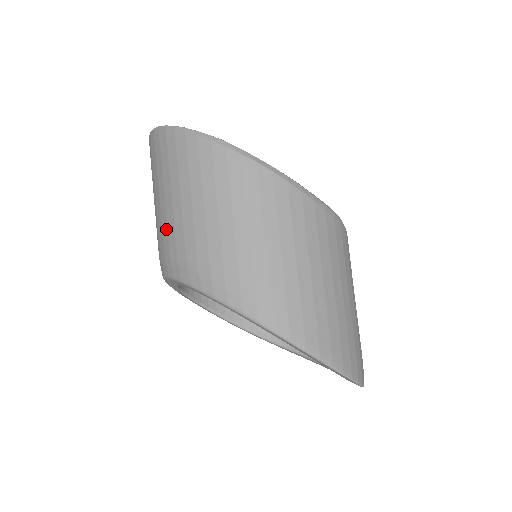
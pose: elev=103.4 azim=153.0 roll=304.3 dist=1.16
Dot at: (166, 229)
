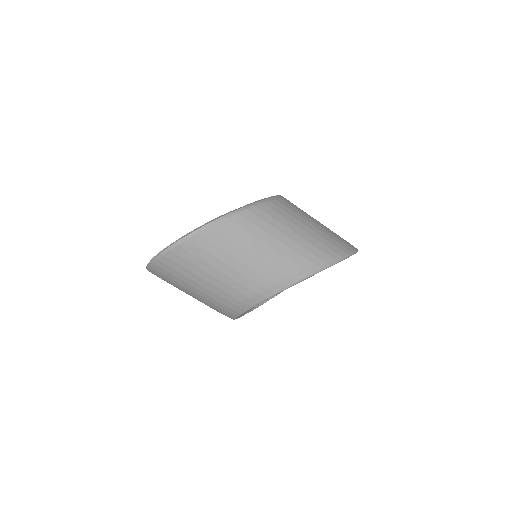
Dot at: (230, 288)
